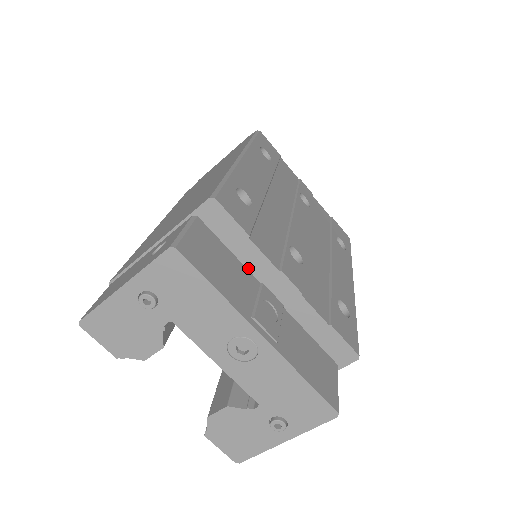
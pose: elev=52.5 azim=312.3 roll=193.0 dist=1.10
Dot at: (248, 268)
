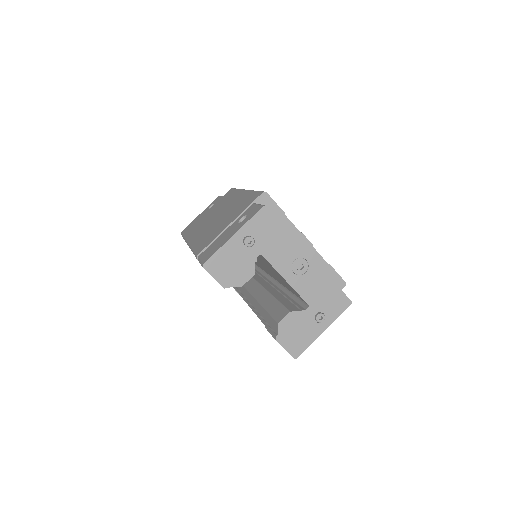
Dot at: occluded
